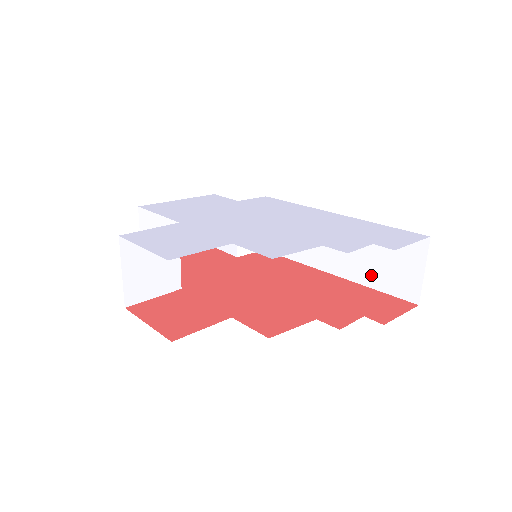
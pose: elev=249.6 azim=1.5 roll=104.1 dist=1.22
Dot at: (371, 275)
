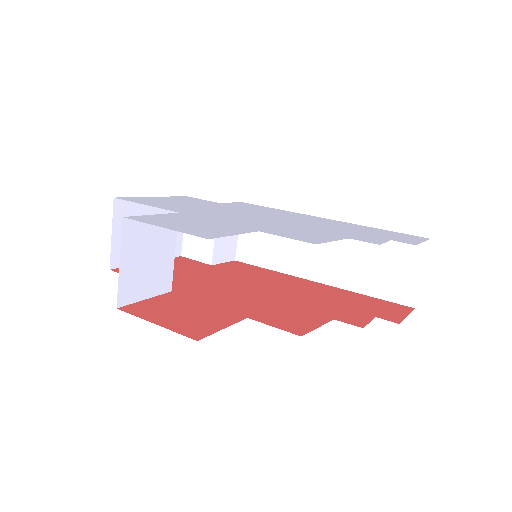
Dot at: (363, 281)
